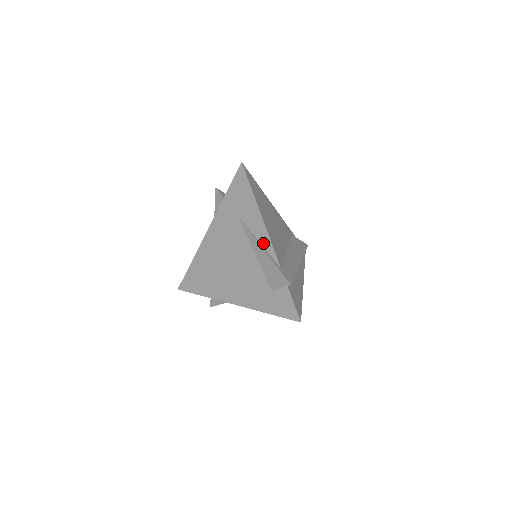
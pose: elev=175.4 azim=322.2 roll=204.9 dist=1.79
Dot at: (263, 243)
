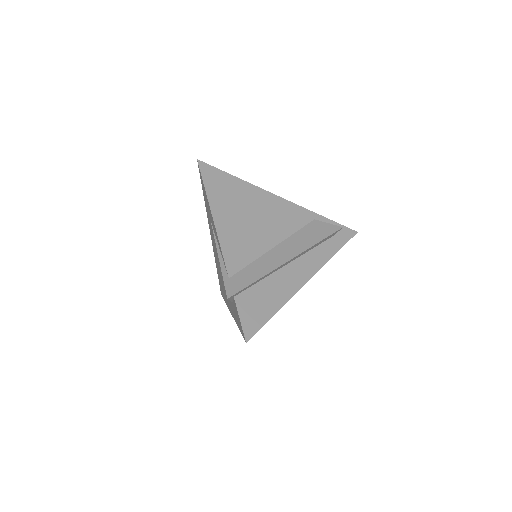
Dot at: (219, 248)
